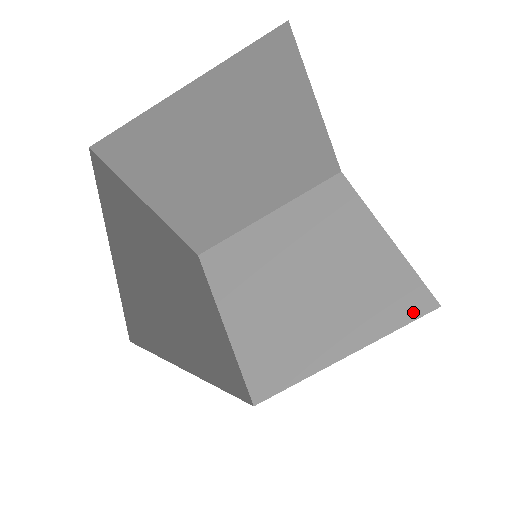
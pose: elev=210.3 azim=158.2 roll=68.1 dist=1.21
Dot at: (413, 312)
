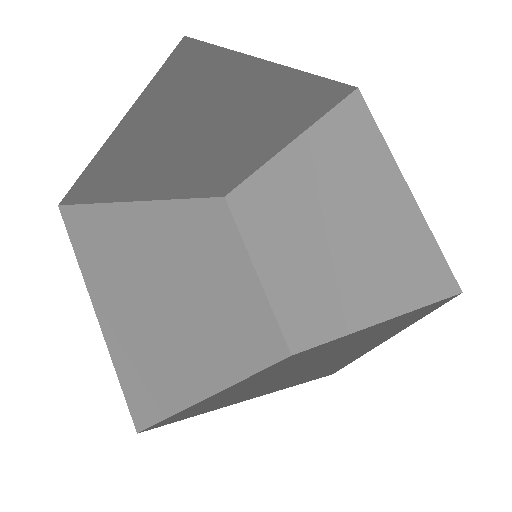
Dot at: (431, 294)
